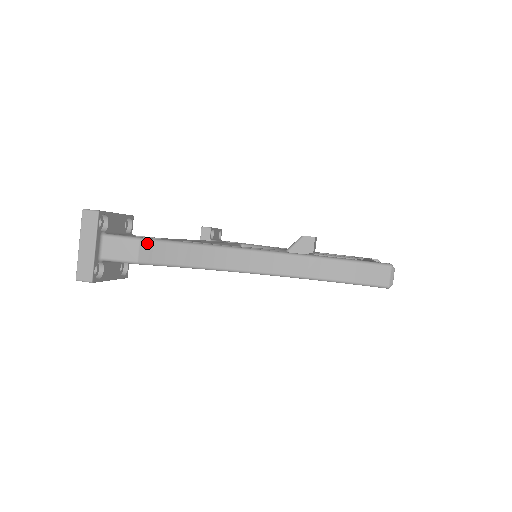
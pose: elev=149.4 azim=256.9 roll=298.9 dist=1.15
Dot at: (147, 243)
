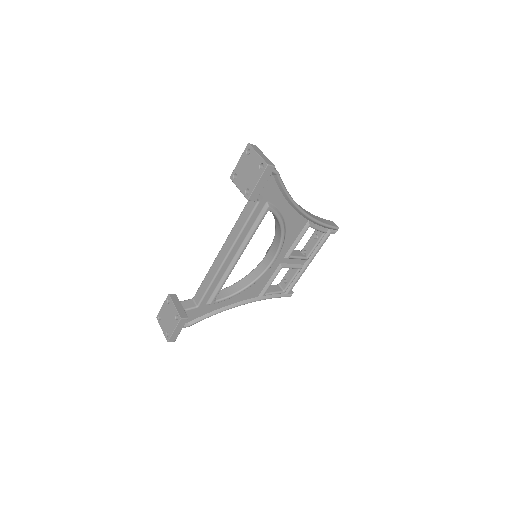
Dot at: occluded
